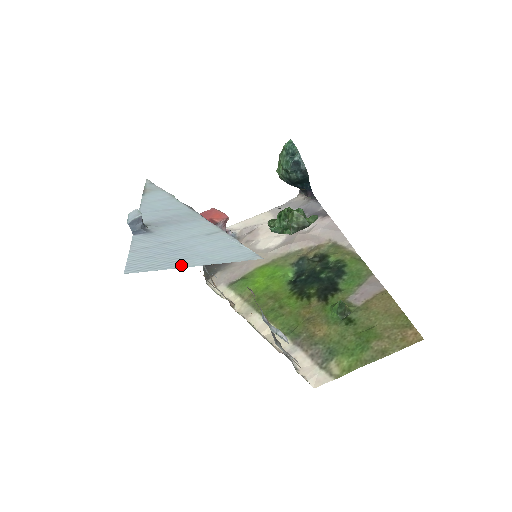
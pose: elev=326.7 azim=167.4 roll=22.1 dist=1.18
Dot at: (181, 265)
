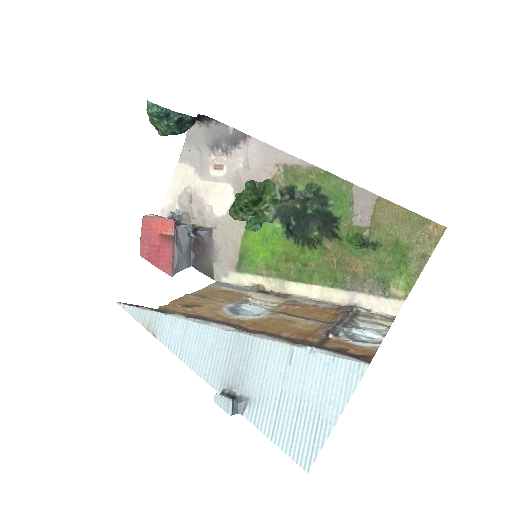
Dot at: (328, 427)
